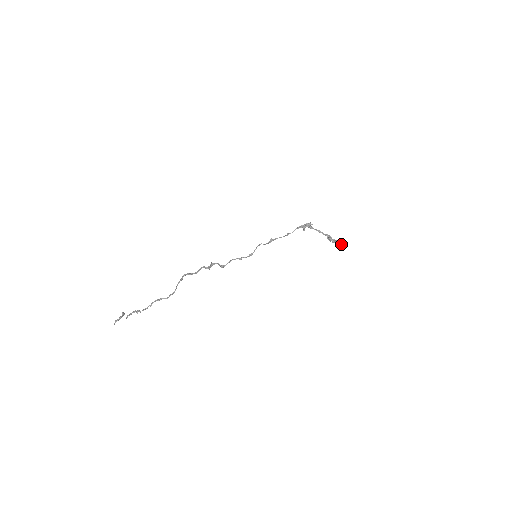
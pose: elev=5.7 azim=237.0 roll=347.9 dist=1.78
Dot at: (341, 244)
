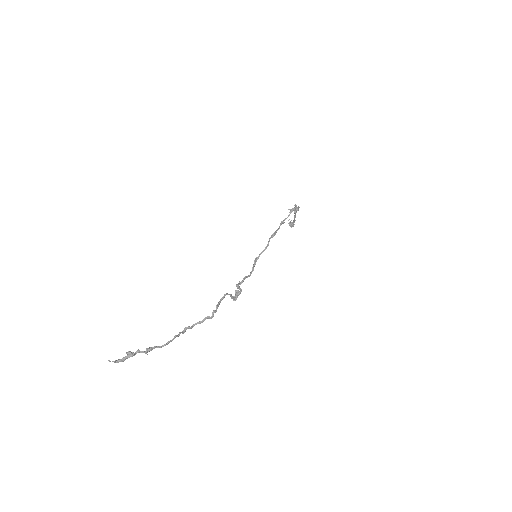
Dot at: (290, 225)
